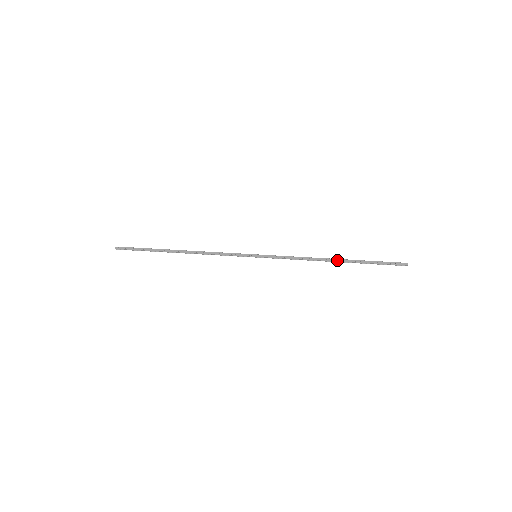
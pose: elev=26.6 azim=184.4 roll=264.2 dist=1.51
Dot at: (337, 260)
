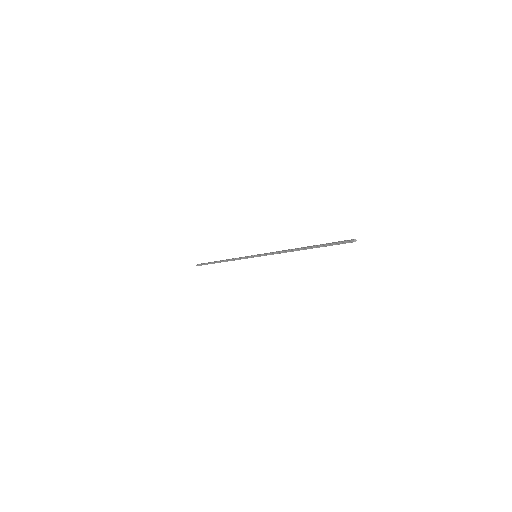
Dot at: (302, 247)
